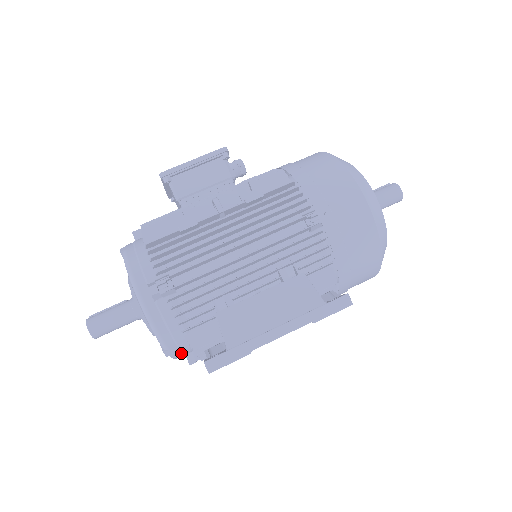
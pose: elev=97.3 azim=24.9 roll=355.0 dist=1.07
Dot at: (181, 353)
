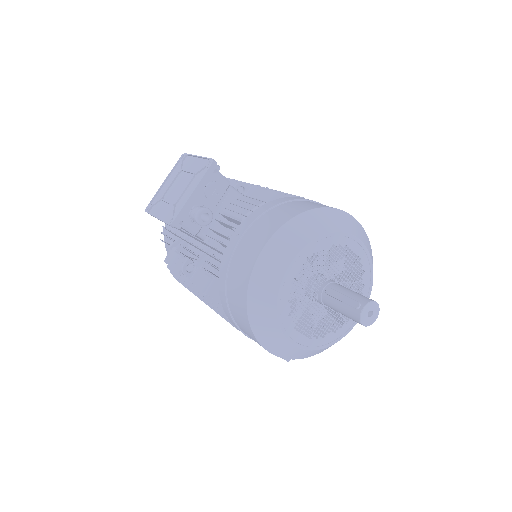
Dot at: occluded
